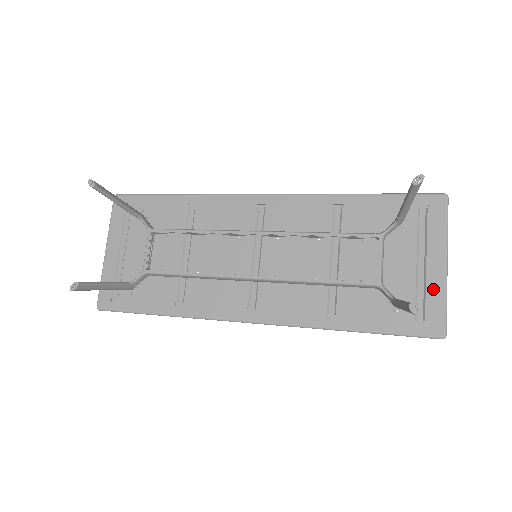
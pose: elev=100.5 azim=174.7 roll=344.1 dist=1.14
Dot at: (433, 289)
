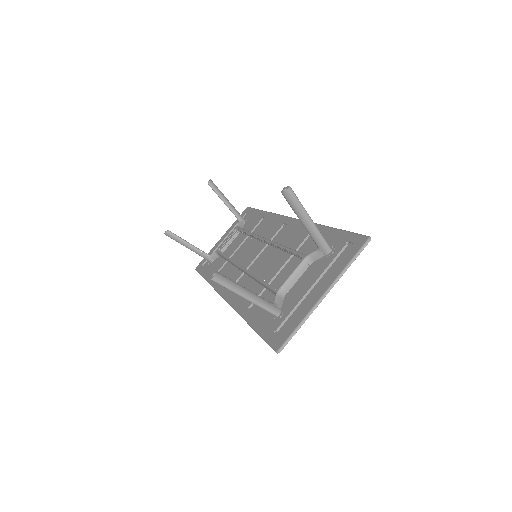
Dot at: (302, 310)
